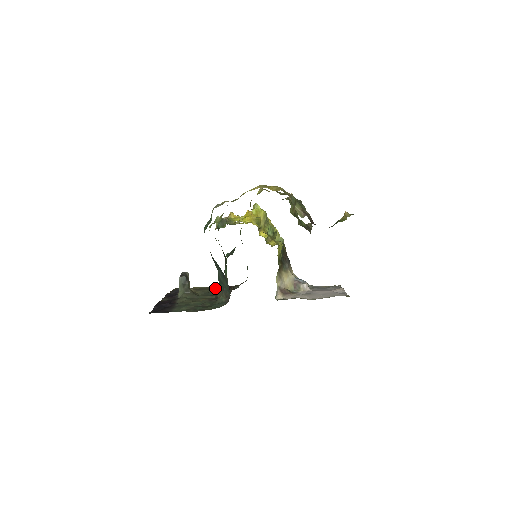
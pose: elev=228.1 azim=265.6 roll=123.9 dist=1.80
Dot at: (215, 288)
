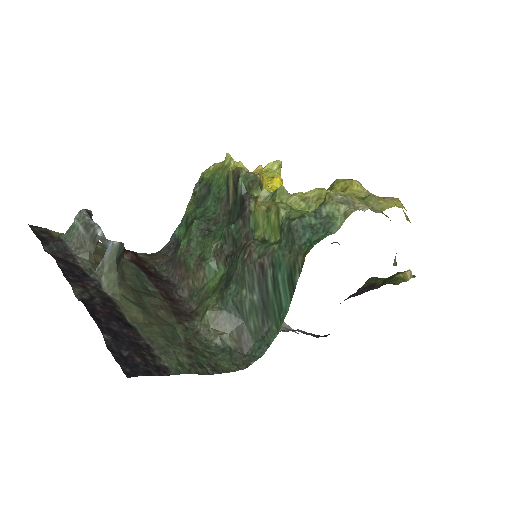
Dot at: occluded
